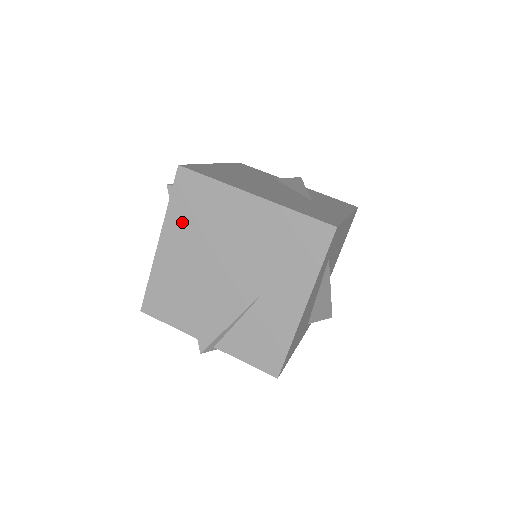
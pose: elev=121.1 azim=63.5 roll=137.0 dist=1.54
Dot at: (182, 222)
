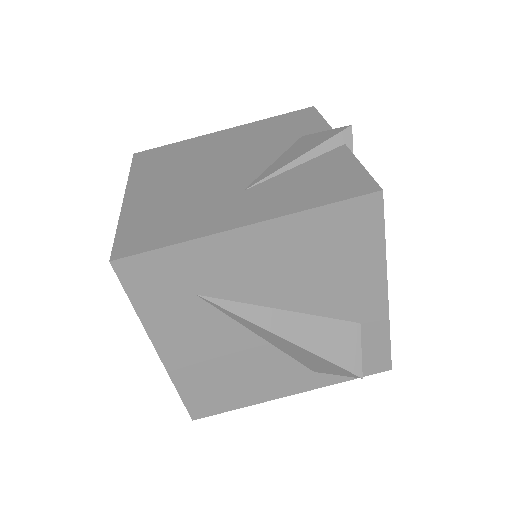
Dot at: occluded
